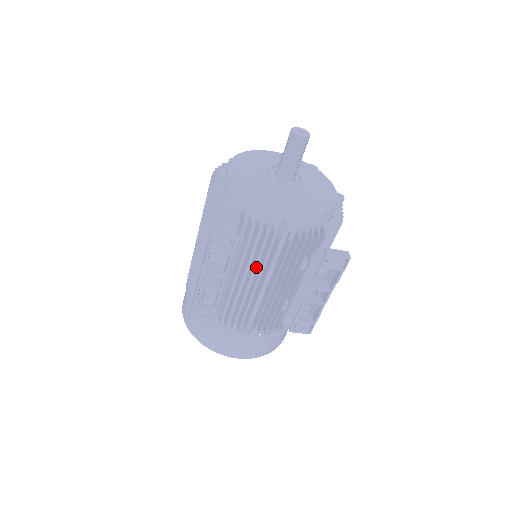
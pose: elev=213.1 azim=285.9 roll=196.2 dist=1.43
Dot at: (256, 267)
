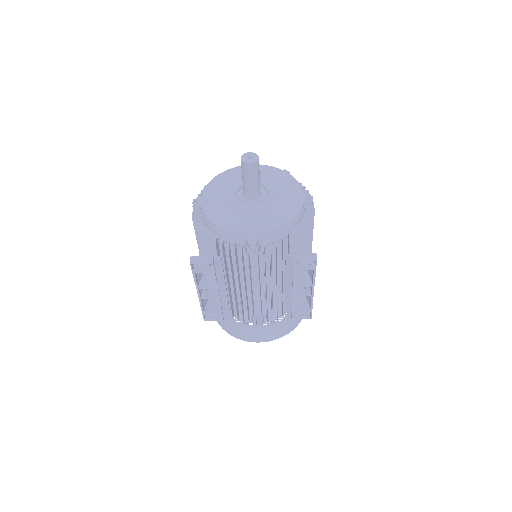
Dot at: occluded
